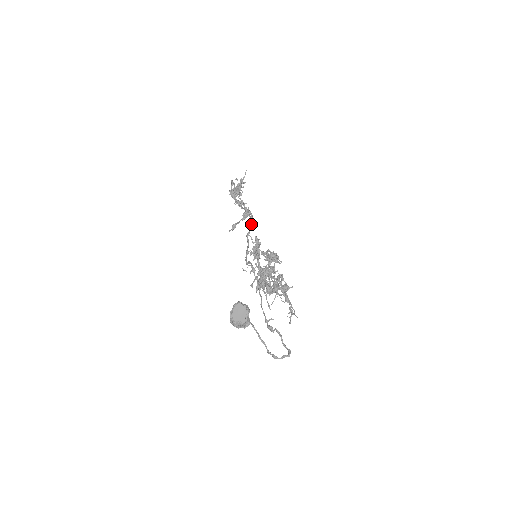
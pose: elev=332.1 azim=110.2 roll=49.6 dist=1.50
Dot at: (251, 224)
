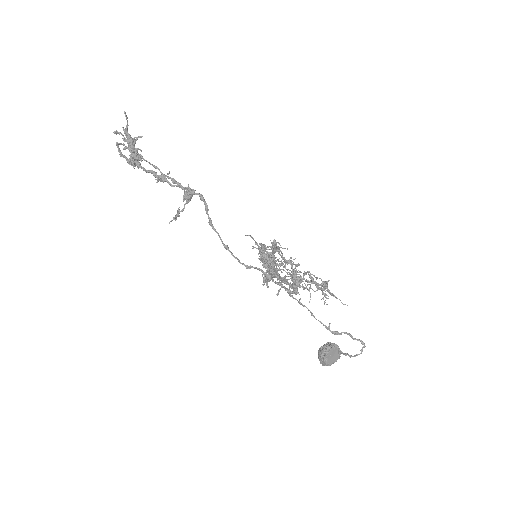
Dot at: (207, 208)
